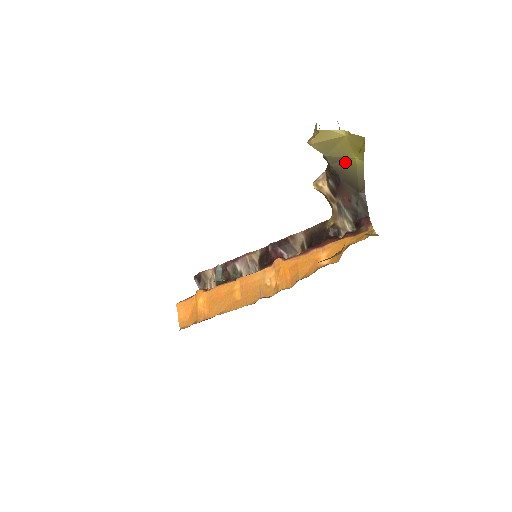
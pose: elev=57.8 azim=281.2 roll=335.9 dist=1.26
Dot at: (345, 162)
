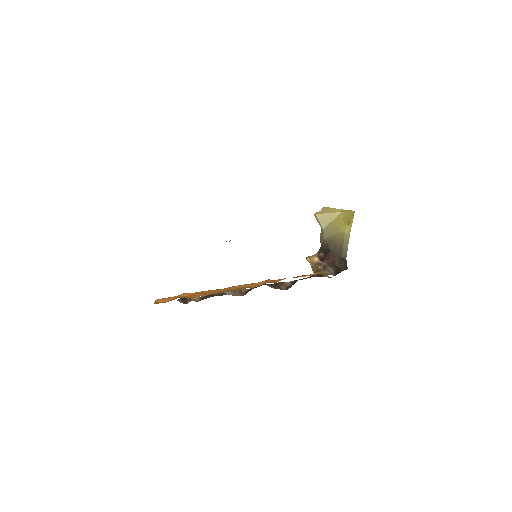
Dot at: (336, 235)
